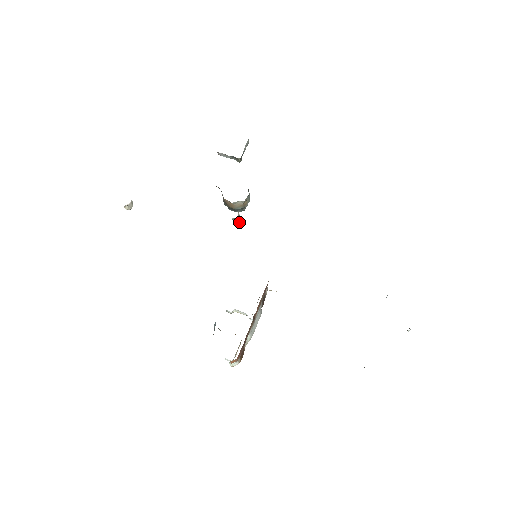
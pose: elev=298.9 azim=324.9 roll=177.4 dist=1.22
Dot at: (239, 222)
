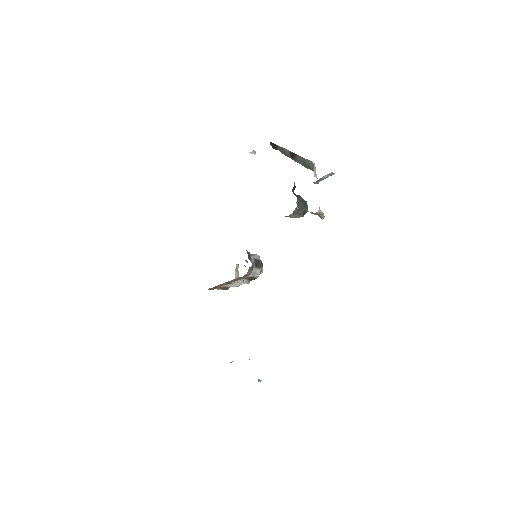
Dot at: (318, 215)
